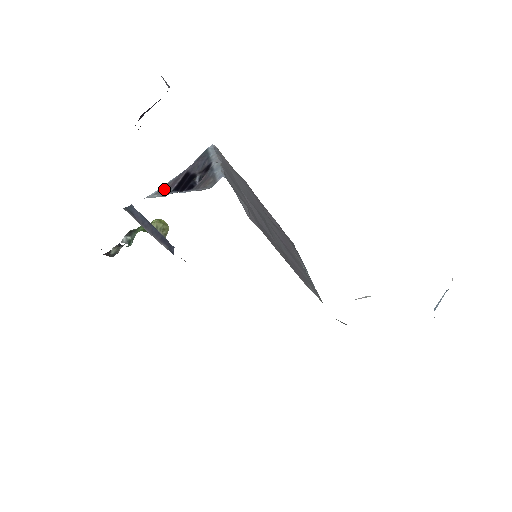
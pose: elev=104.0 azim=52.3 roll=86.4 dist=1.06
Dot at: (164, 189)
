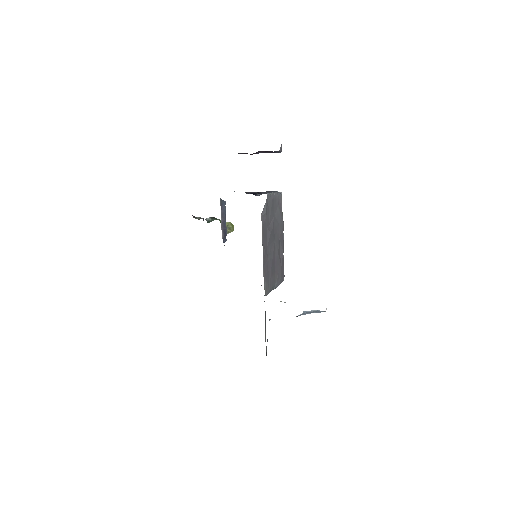
Dot at: occluded
